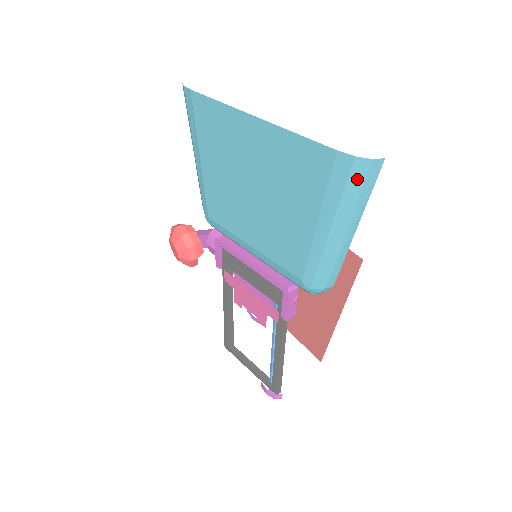
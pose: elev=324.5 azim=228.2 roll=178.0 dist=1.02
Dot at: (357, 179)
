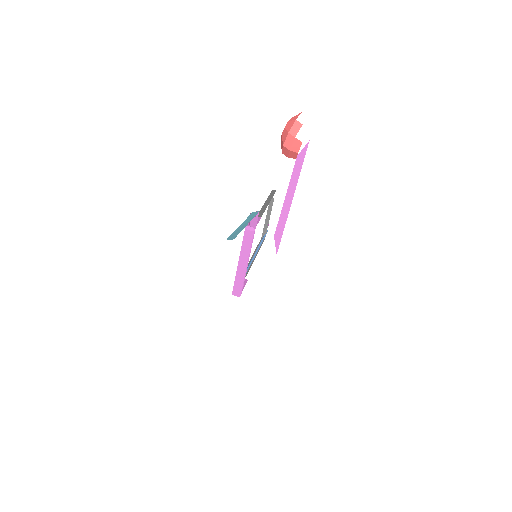
Dot at: occluded
